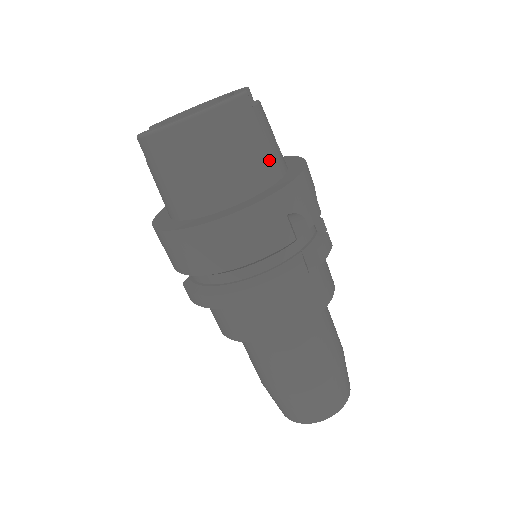
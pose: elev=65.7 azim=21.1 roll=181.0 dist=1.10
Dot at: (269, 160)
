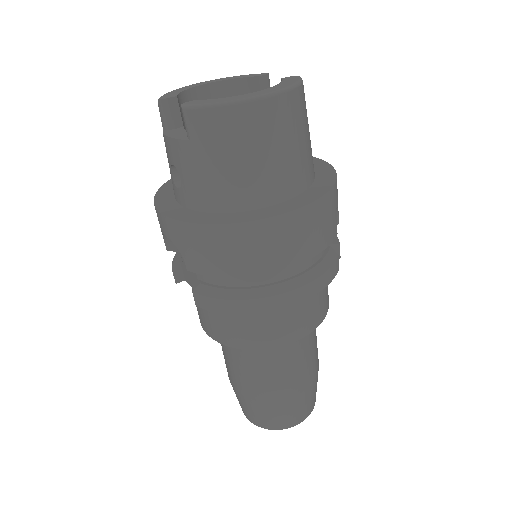
Dot at: occluded
